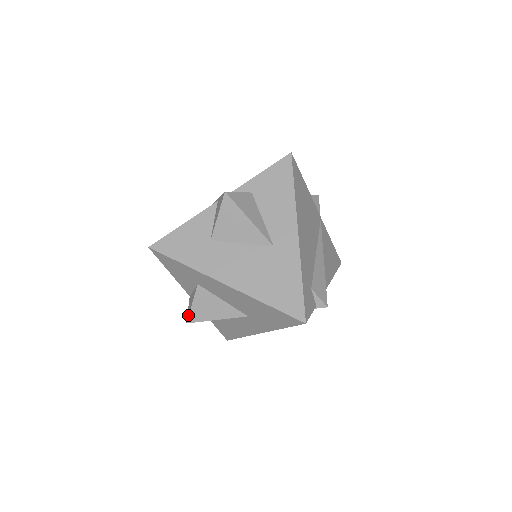
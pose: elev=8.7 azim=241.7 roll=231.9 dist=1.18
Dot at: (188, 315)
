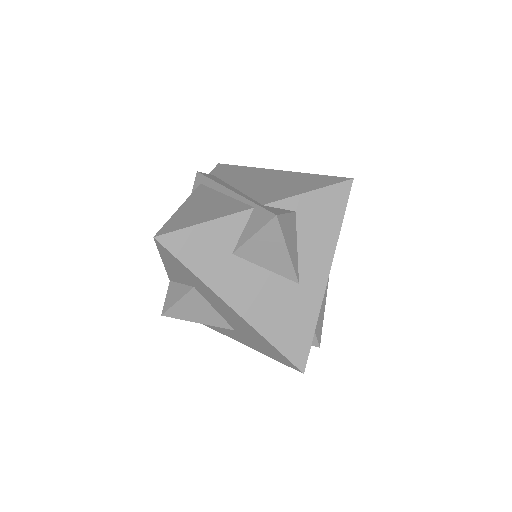
Dot at: (167, 309)
